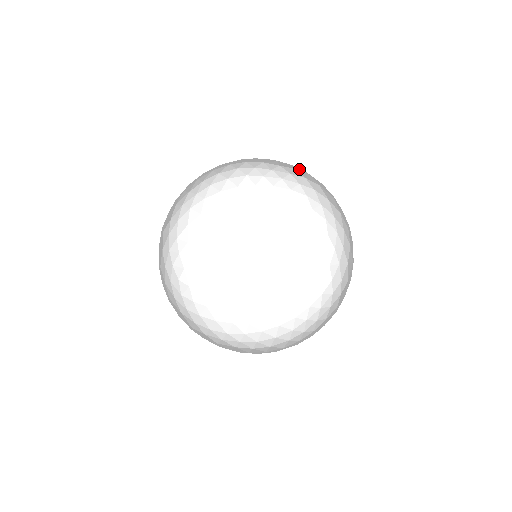
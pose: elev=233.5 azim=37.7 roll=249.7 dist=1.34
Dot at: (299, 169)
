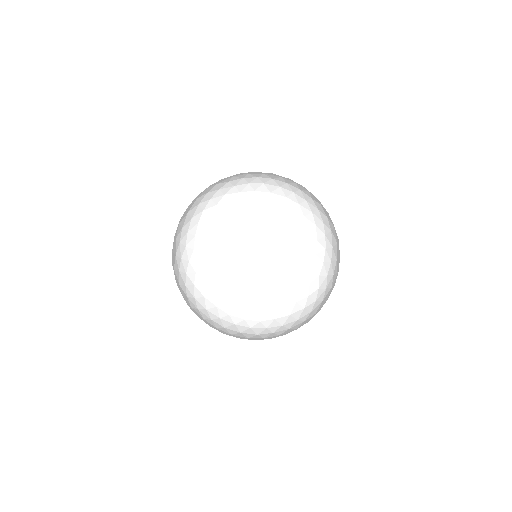
Dot at: (322, 205)
